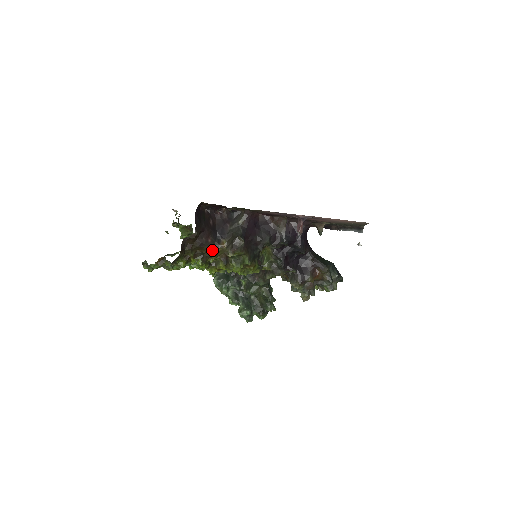
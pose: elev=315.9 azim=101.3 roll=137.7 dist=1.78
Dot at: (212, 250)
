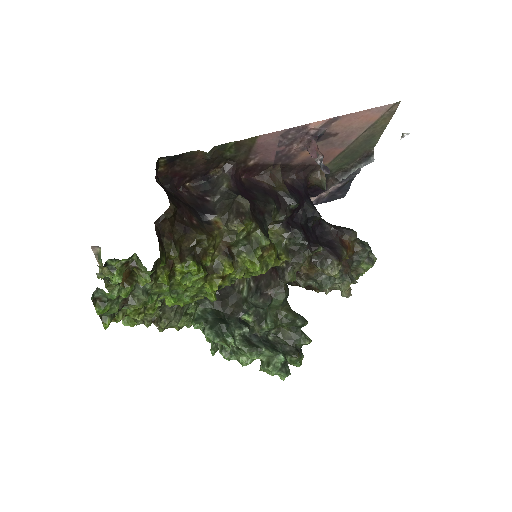
Dot at: (206, 235)
